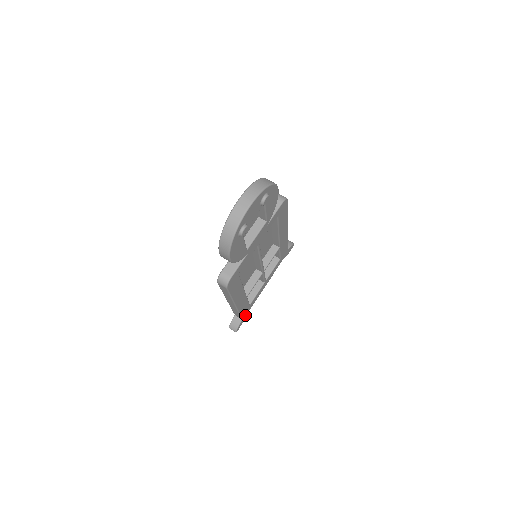
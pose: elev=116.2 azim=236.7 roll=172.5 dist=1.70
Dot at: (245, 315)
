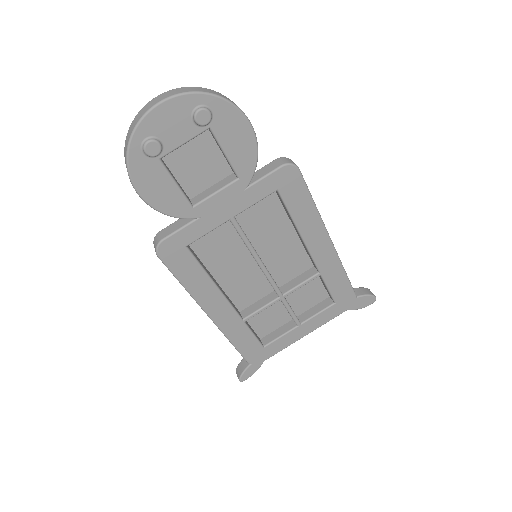
Dot at: (257, 361)
